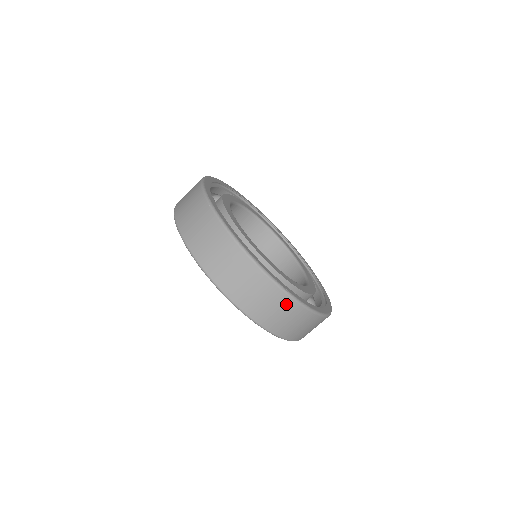
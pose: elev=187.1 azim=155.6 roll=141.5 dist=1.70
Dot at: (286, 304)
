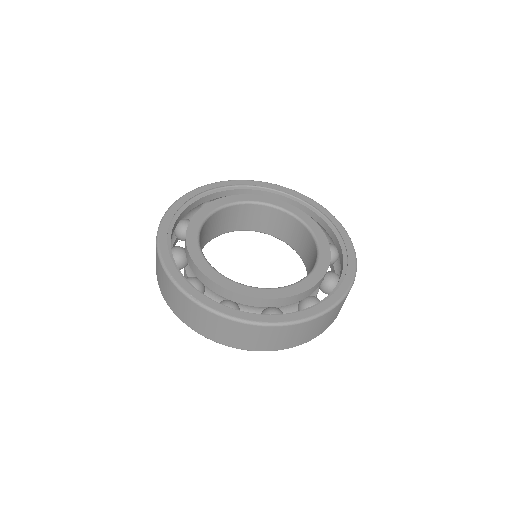
Dot at: (205, 315)
